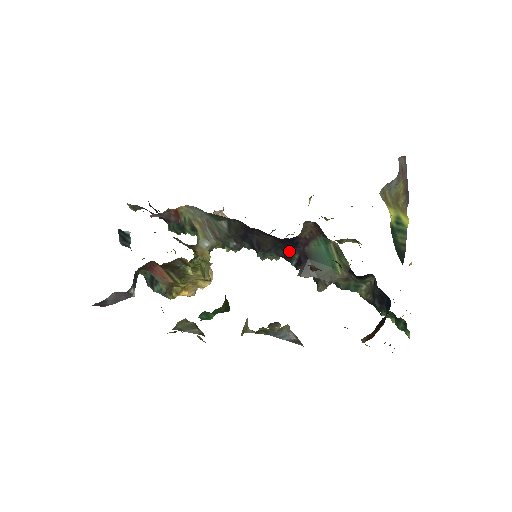
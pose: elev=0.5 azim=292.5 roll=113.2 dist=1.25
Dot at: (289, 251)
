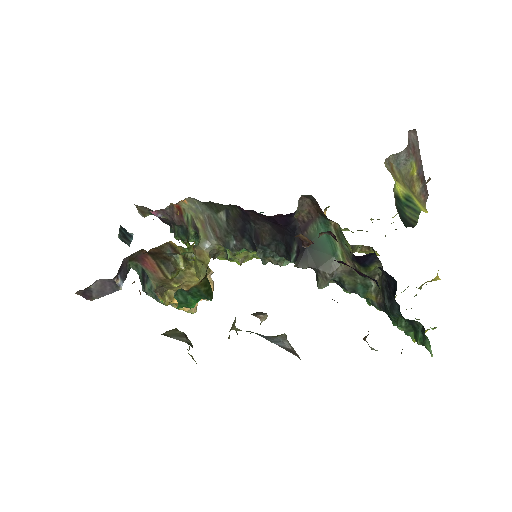
Dot at: (288, 243)
